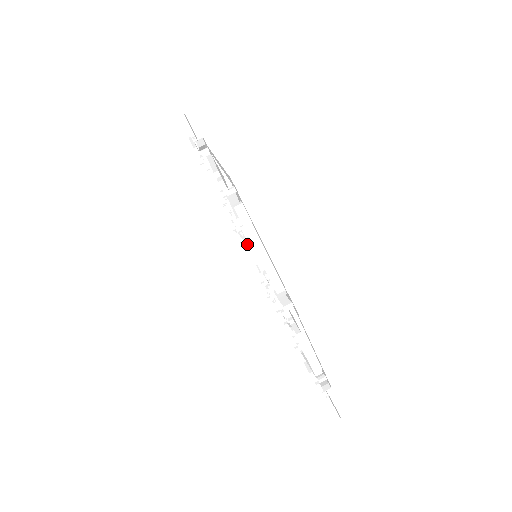
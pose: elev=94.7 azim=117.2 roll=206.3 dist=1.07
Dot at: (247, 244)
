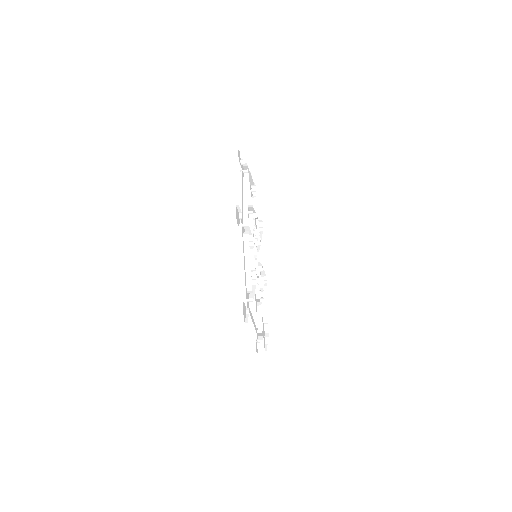
Dot at: occluded
